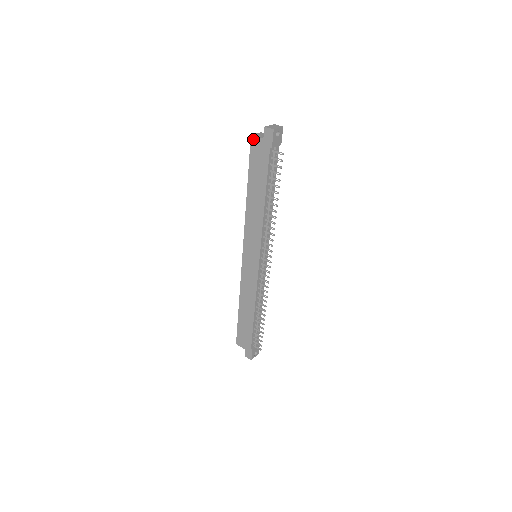
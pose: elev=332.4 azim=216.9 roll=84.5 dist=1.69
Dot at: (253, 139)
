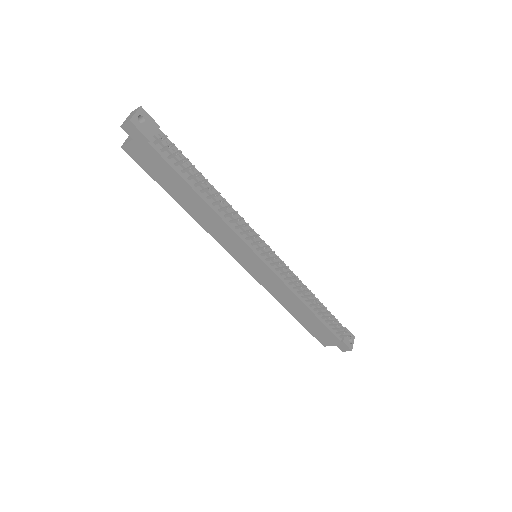
Dot at: (126, 149)
